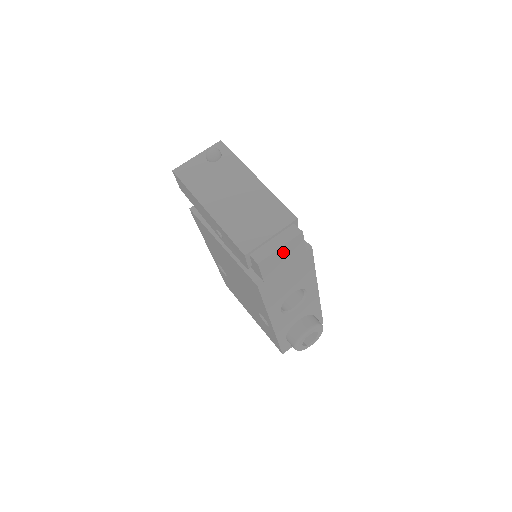
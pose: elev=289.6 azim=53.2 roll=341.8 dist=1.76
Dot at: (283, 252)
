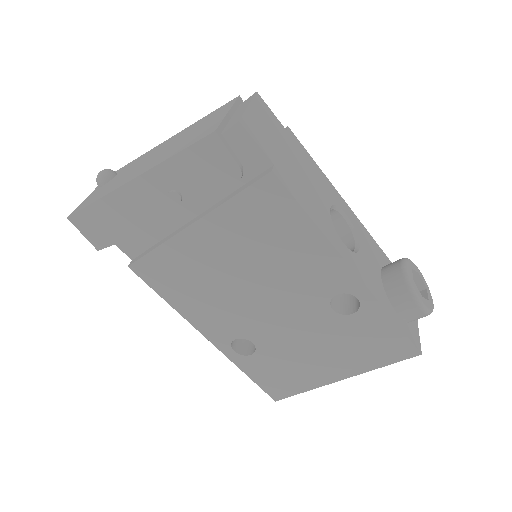
Dot at: (258, 117)
